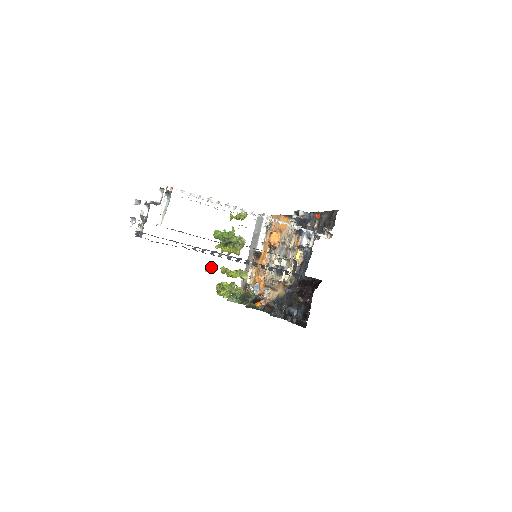
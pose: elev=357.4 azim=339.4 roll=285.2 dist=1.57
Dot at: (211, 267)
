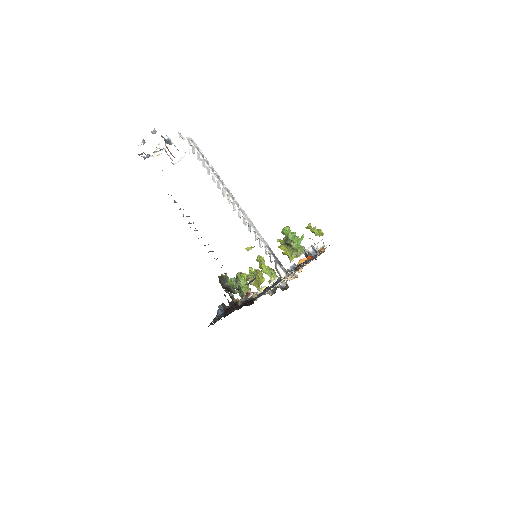
Dot at: occluded
